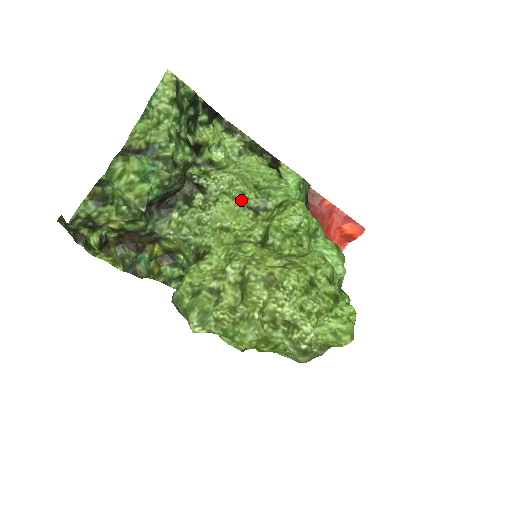
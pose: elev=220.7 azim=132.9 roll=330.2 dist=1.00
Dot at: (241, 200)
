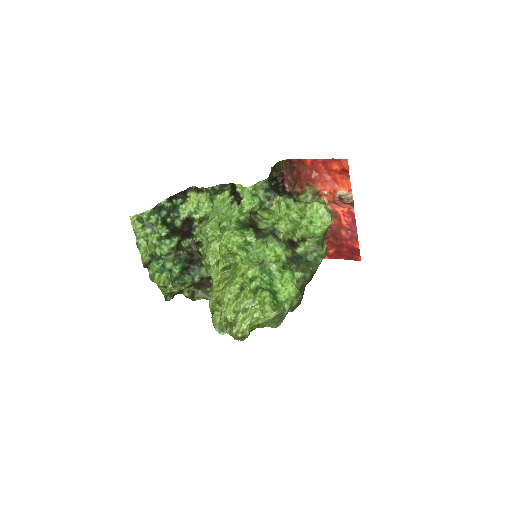
Dot at: (217, 238)
